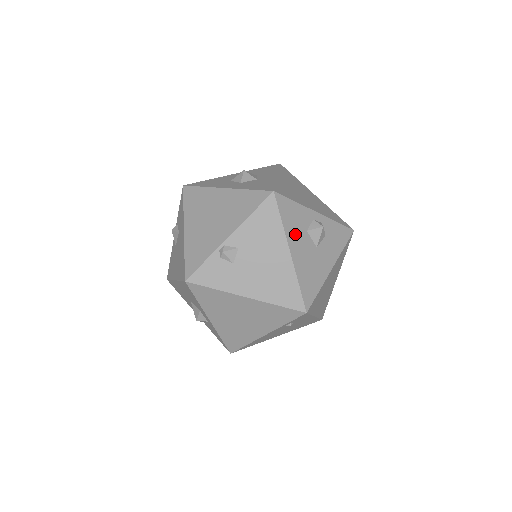
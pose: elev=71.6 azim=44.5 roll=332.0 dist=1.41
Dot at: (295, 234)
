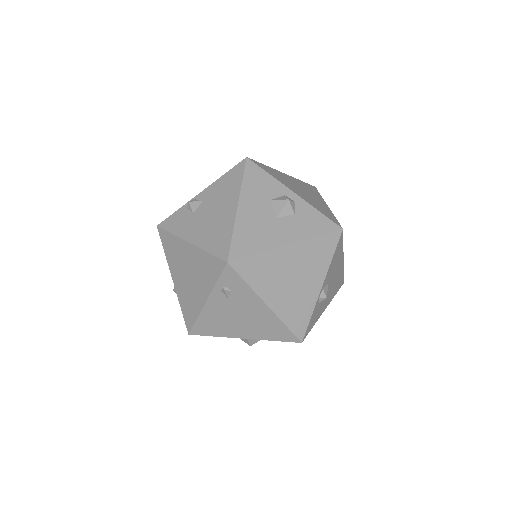
Dot at: (253, 196)
